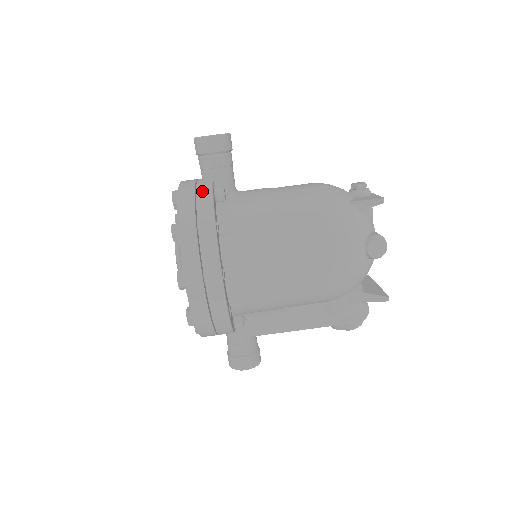
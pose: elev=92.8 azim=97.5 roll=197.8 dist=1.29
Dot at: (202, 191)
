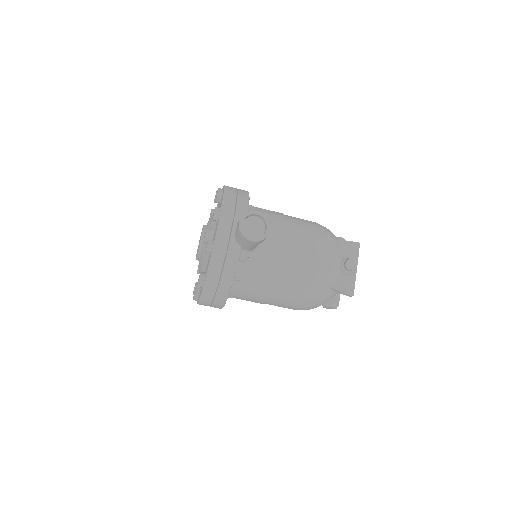
Dot at: (229, 264)
